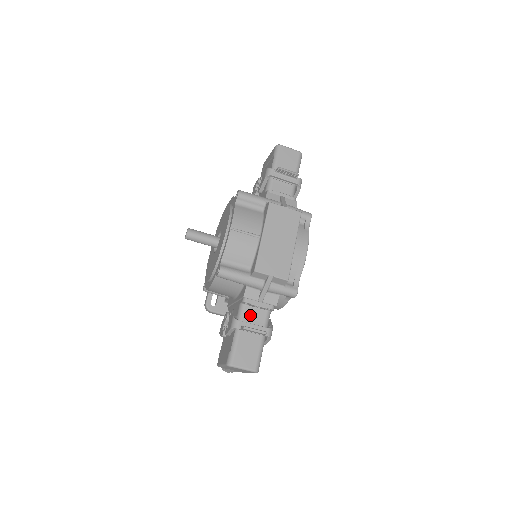
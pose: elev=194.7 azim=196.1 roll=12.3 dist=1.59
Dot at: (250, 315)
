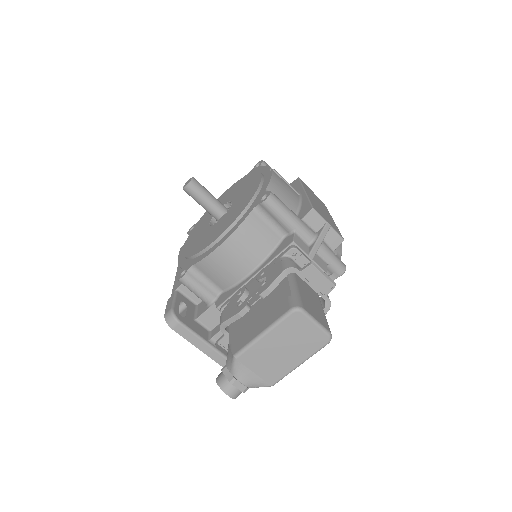
Dot at: occluded
